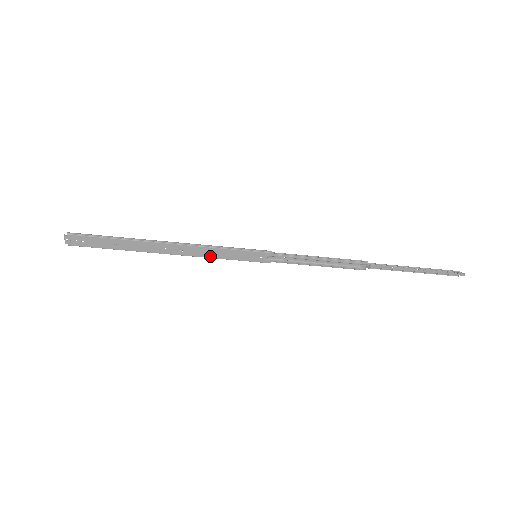
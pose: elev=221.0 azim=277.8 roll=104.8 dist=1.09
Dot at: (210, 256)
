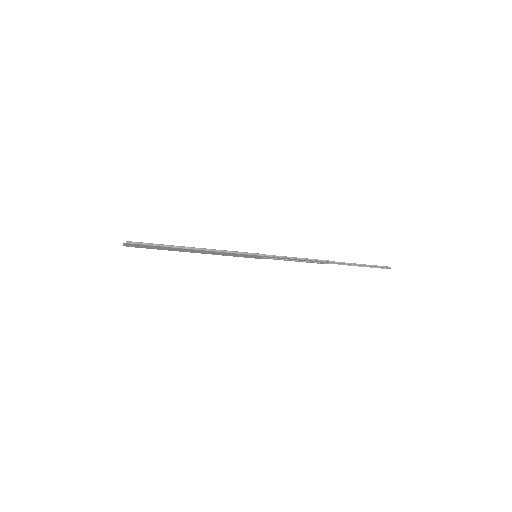
Dot at: (225, 255)
